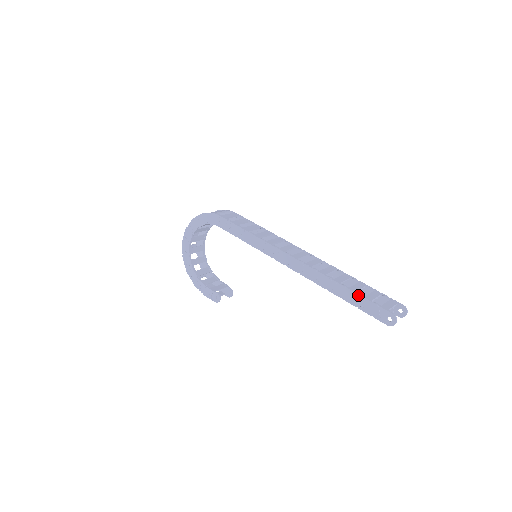
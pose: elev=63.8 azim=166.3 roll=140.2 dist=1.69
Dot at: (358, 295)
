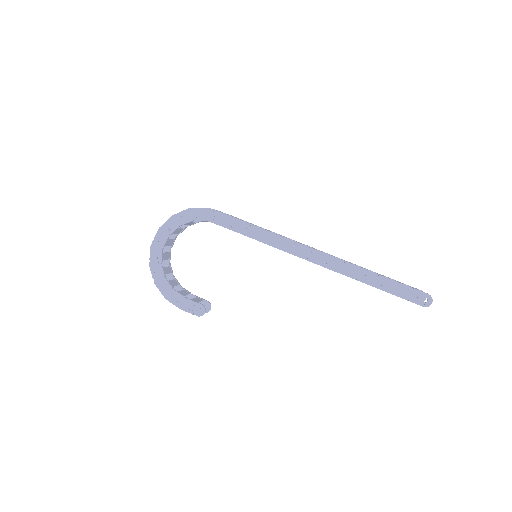
Dot at: (392, 280)
